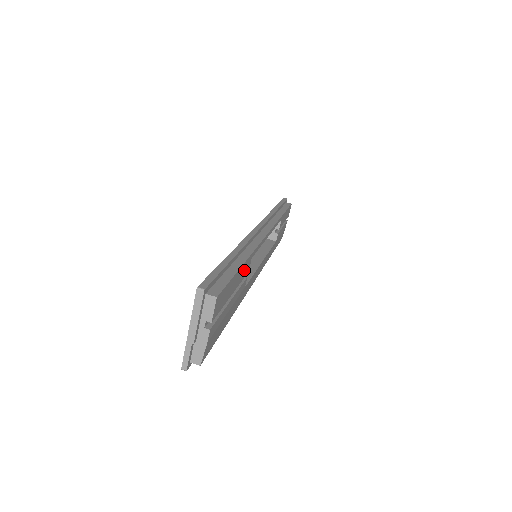
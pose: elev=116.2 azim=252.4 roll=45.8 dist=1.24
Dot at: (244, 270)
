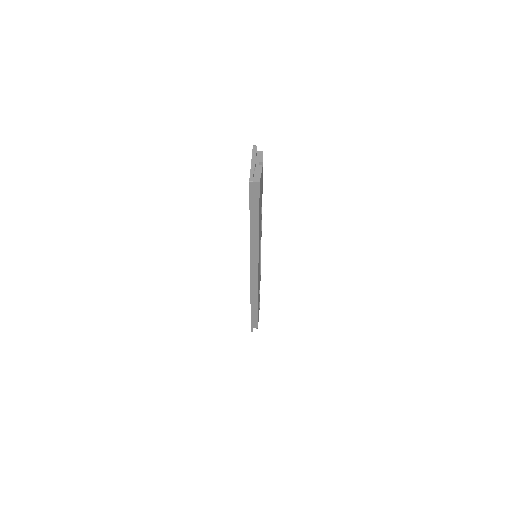
Dot at: occluded
